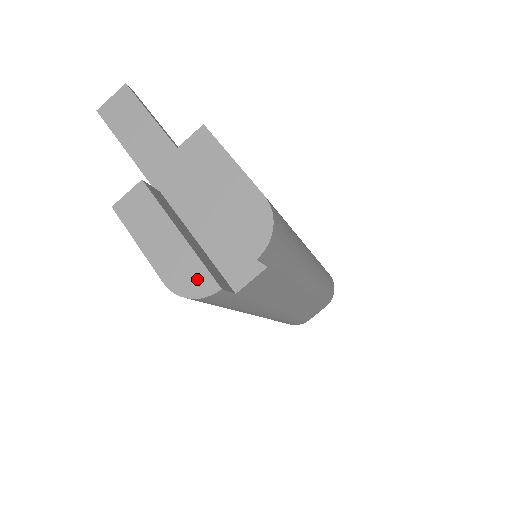
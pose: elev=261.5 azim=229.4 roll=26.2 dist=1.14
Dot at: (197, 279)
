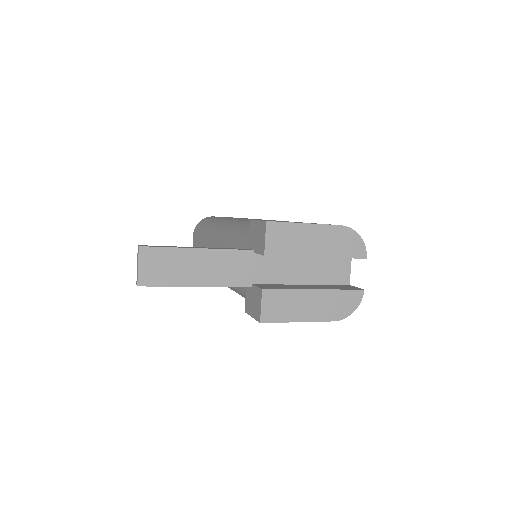
Dot at: (349, 300)
